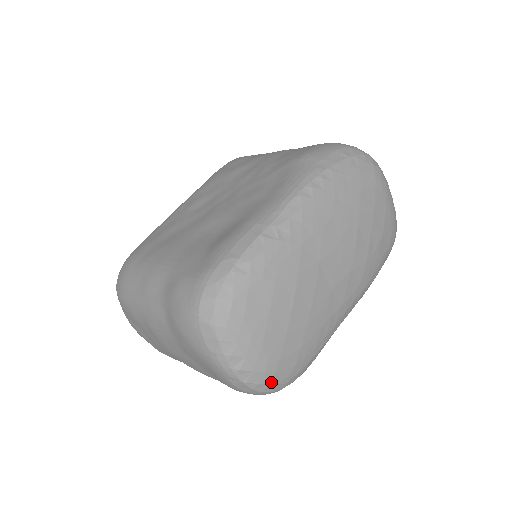
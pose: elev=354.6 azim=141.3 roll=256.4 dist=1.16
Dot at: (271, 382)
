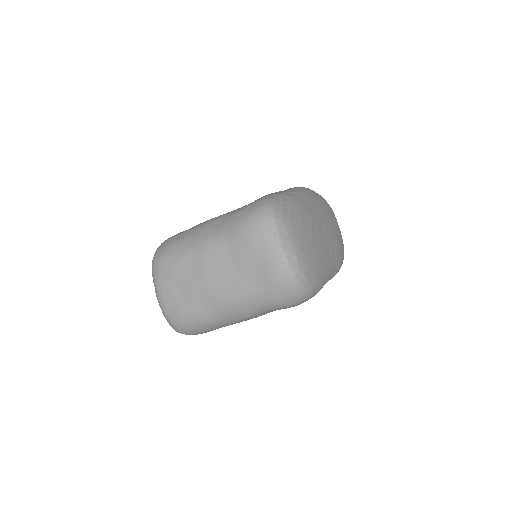
Dot at: (305, 274)
